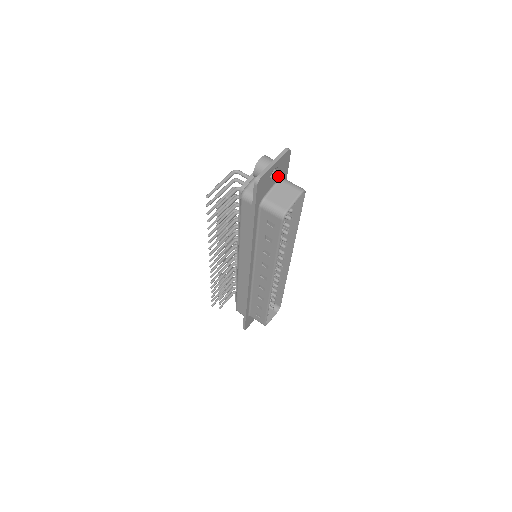
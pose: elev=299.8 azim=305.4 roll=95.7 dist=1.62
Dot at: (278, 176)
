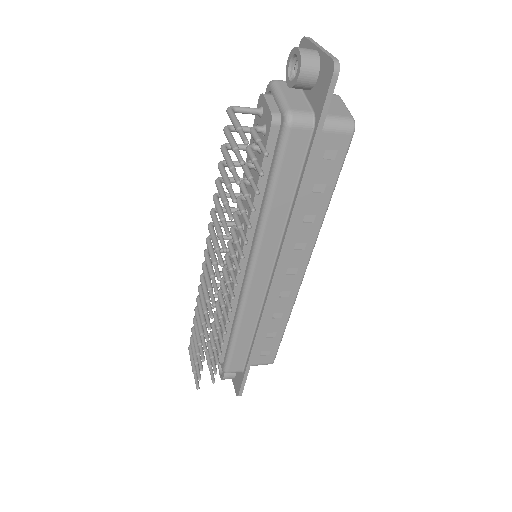
Dot at: occluded
